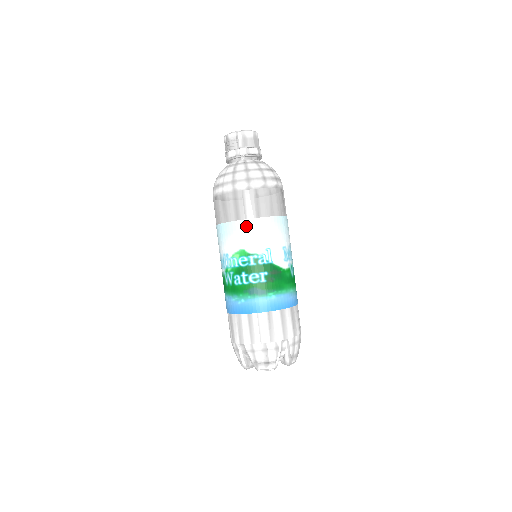
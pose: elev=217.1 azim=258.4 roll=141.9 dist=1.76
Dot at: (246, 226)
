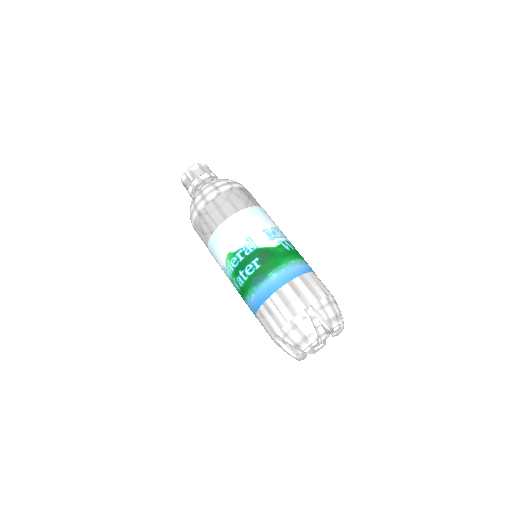
Dot at: (220, 233)
